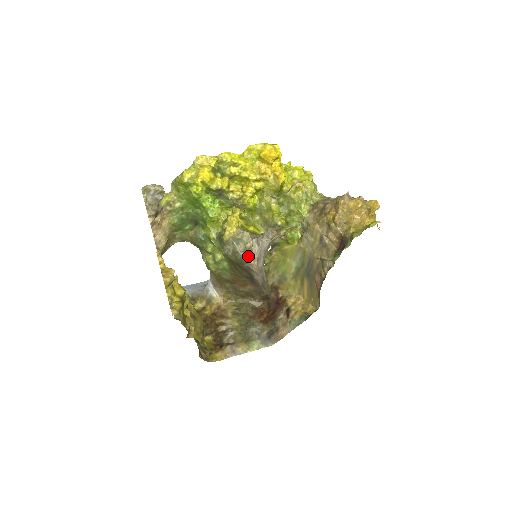
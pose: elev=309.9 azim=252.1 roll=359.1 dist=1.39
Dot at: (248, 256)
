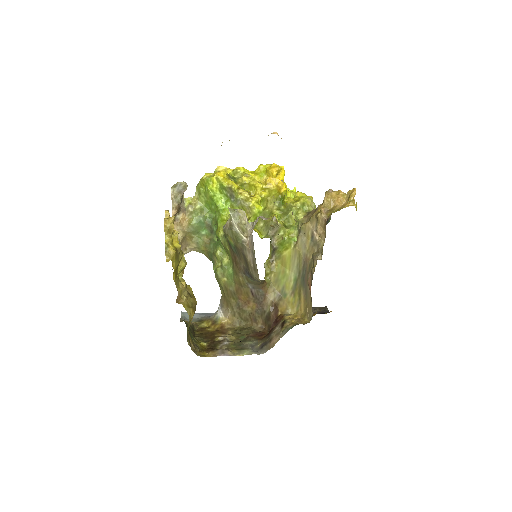
Dot at: (243, 233)
